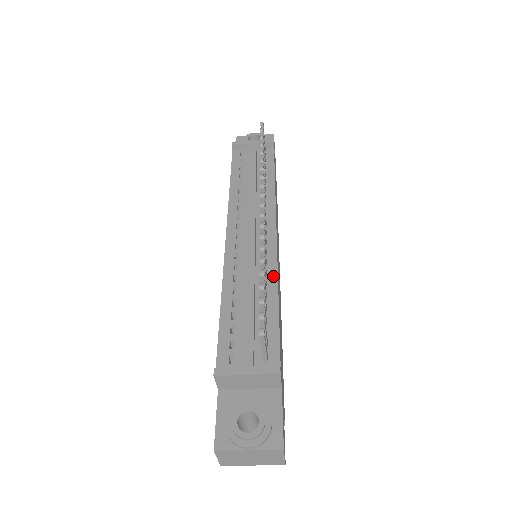
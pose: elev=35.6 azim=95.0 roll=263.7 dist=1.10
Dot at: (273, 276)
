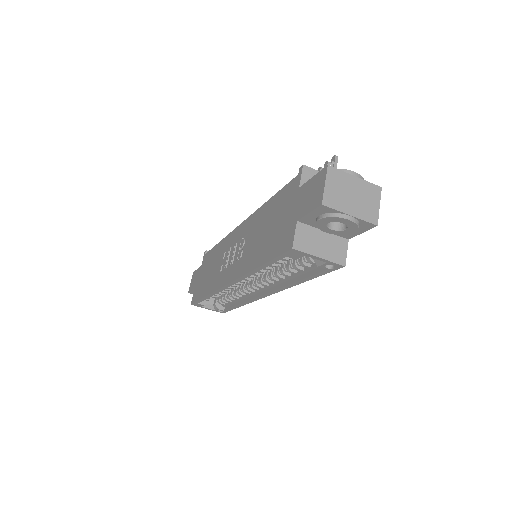
Dot at: occluded
